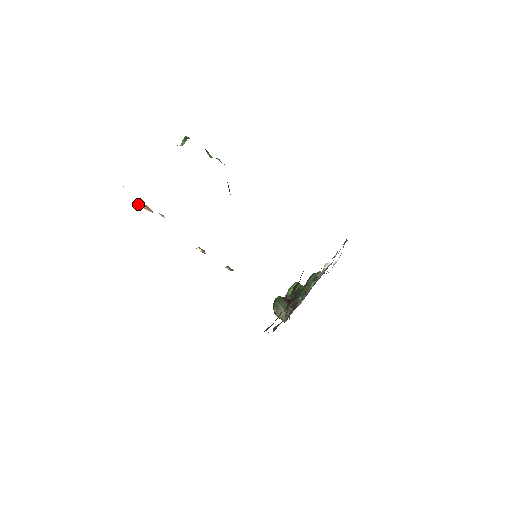
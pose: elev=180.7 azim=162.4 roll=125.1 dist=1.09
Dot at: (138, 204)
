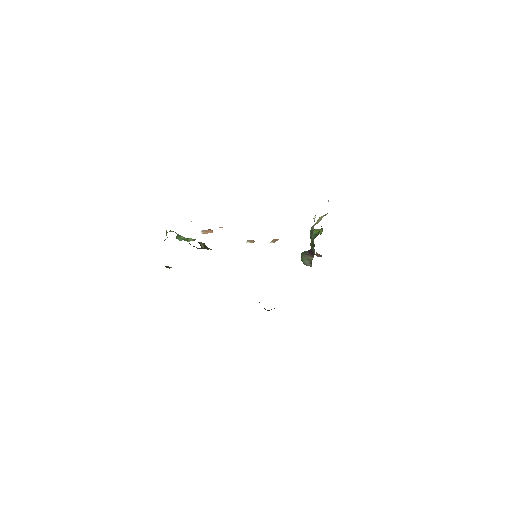
Dot at: (202, 233)
